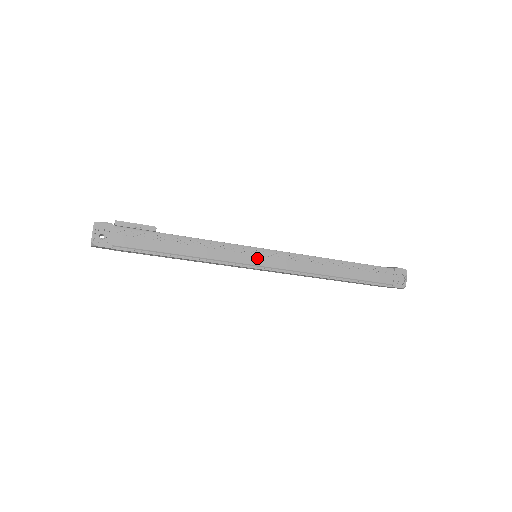
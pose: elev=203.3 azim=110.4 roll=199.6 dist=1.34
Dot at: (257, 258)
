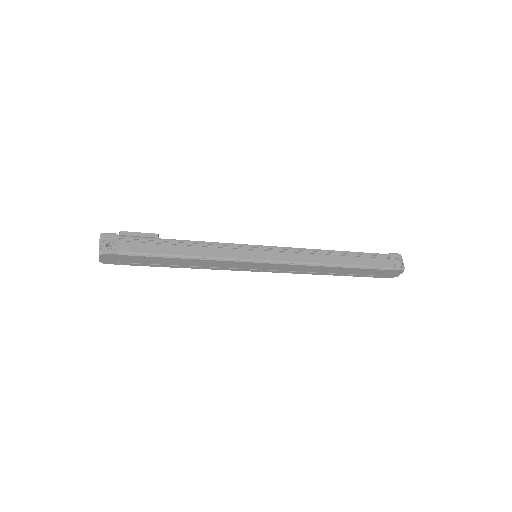
Dot at: (257, 254)
